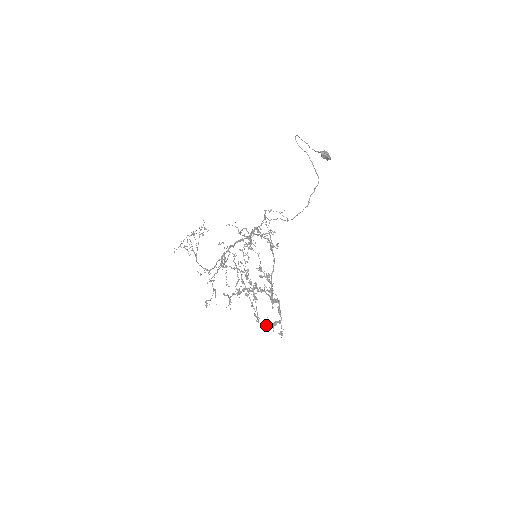
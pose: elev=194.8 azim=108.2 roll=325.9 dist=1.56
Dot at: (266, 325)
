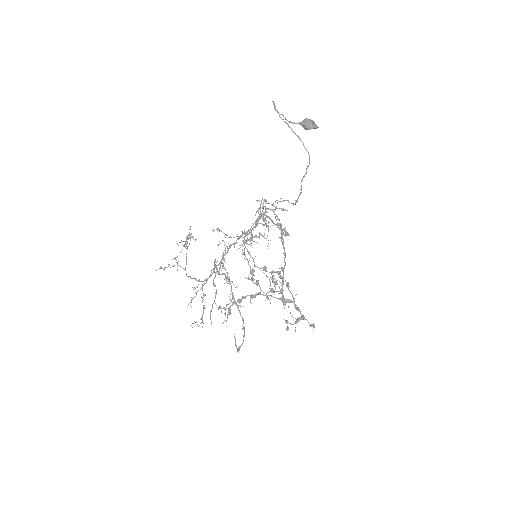
Dot at: (288, 322)
